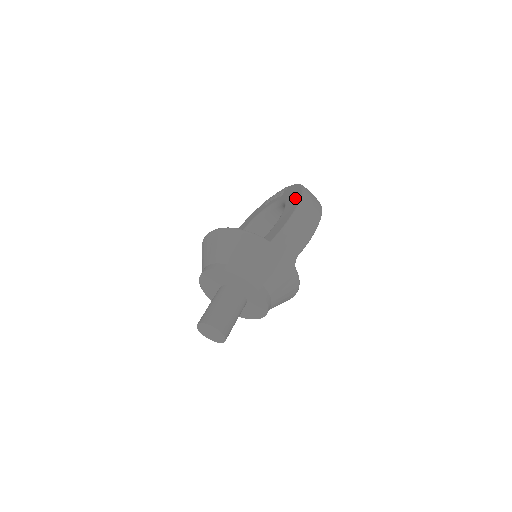
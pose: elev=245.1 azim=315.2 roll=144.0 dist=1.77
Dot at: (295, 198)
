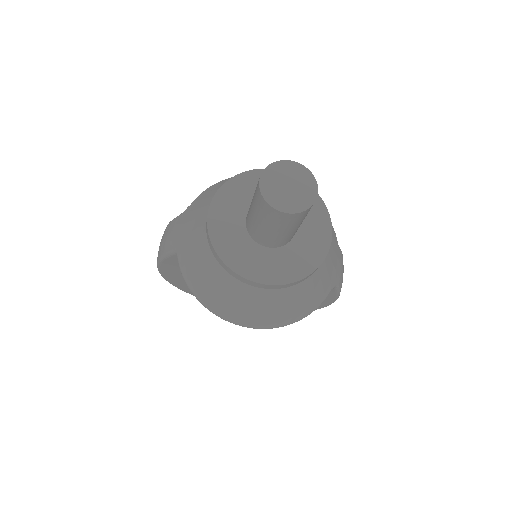
Dot at: occluded
